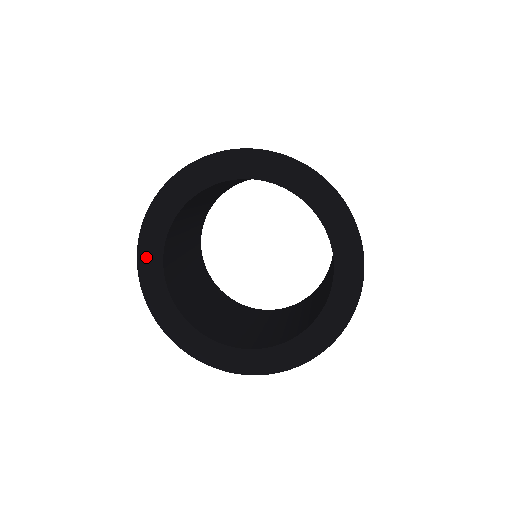
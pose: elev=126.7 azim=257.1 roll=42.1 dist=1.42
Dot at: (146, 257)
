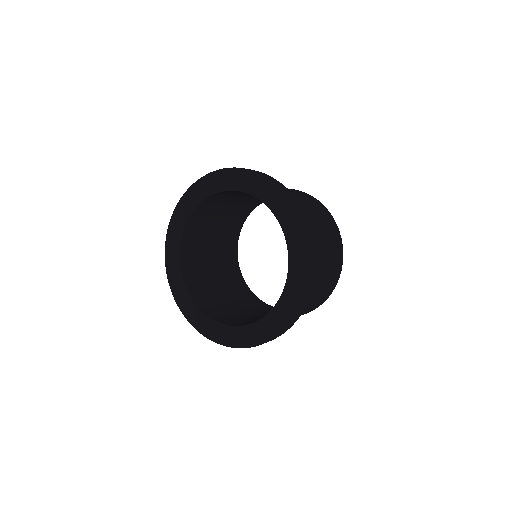
Dot at: (170, 248)
